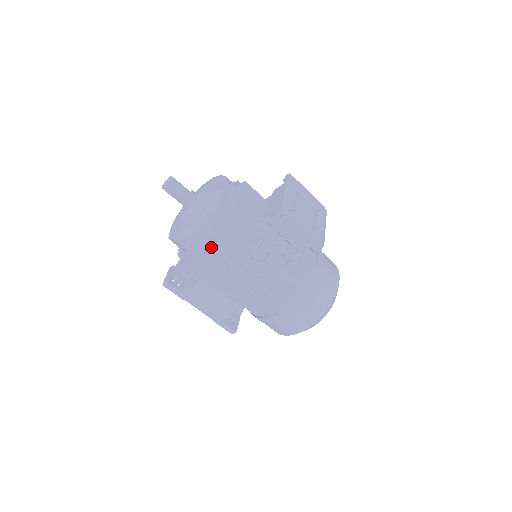
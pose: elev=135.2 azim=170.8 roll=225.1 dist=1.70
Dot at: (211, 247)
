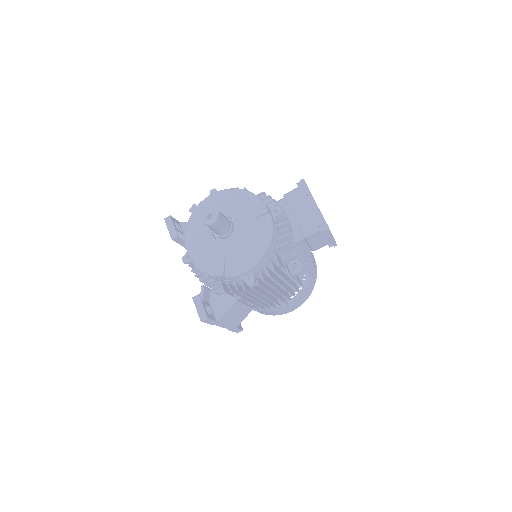
Dot at: (263, 275)
